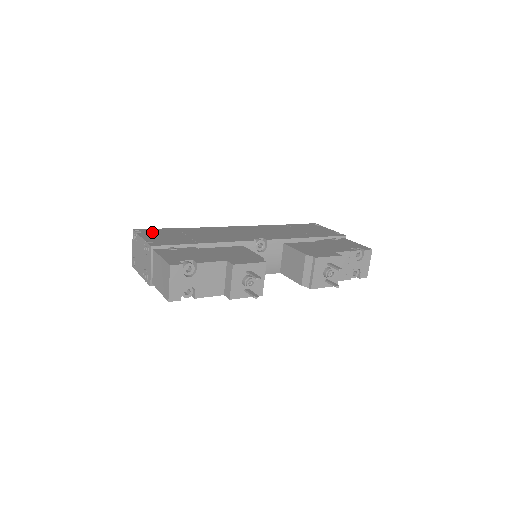
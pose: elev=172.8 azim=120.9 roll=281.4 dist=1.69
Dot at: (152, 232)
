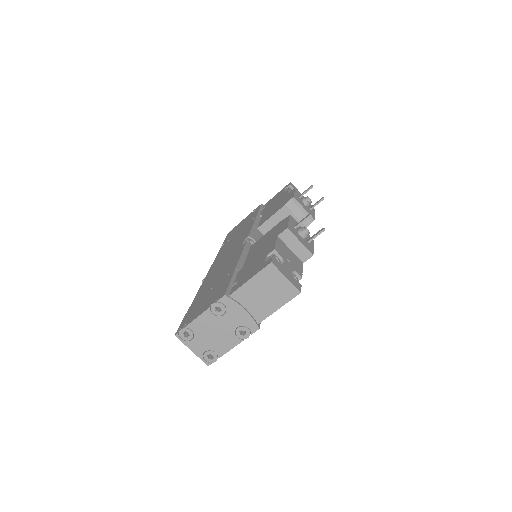
Dot at: (190, 316)
